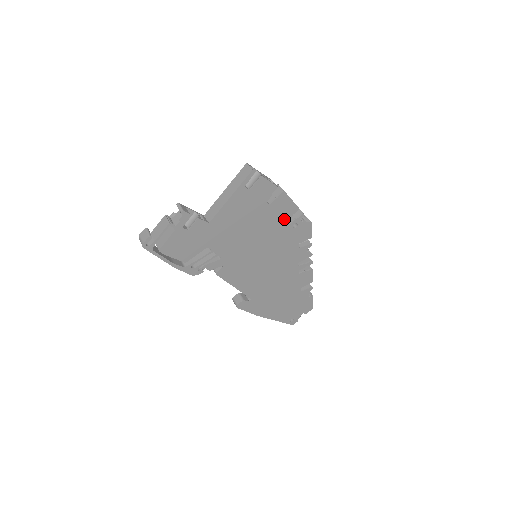
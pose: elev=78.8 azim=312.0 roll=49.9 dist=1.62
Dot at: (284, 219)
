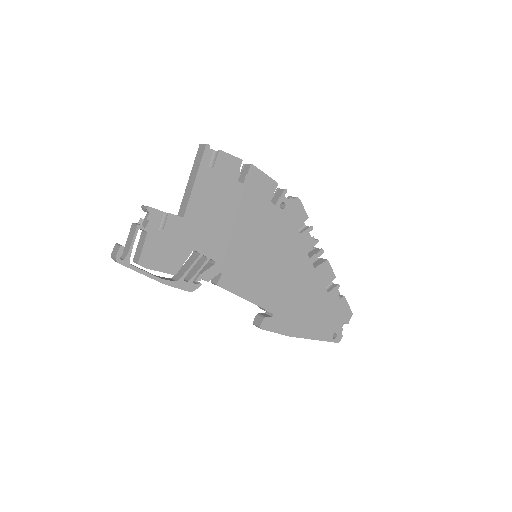
Dot at: (267, 199)
